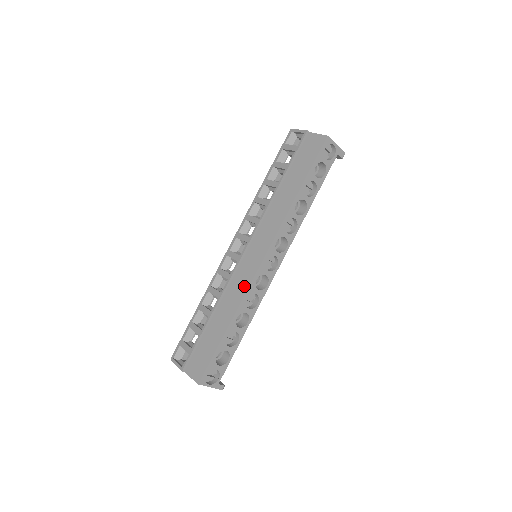
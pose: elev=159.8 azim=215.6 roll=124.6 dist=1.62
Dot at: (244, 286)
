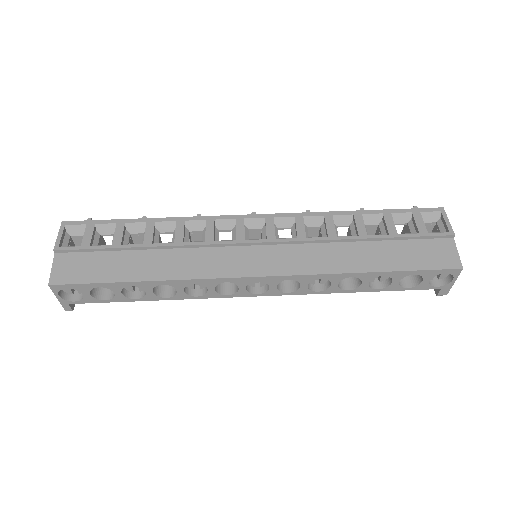
Dot at: (209, 271)
